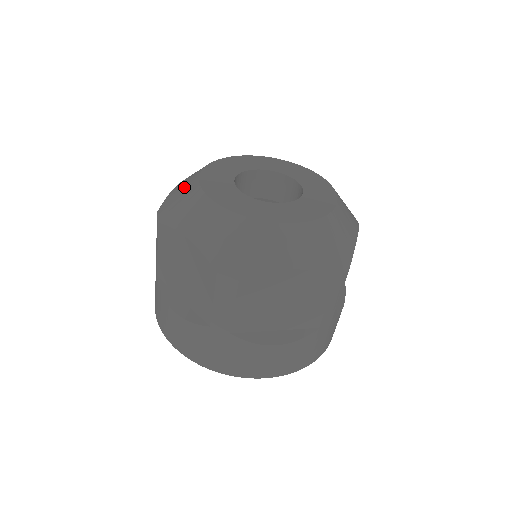
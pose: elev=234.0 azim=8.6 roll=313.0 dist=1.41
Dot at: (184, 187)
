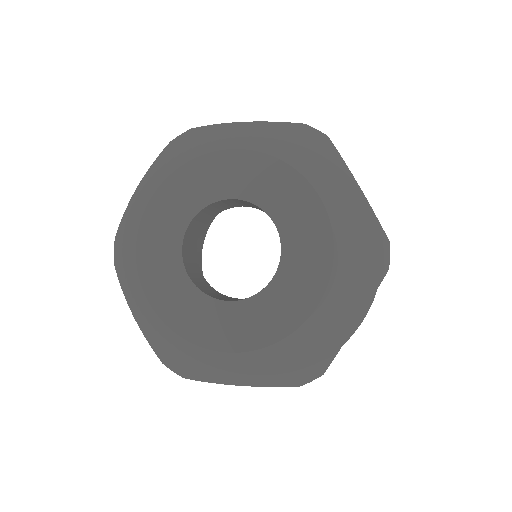
Dot at: (129, 228)
